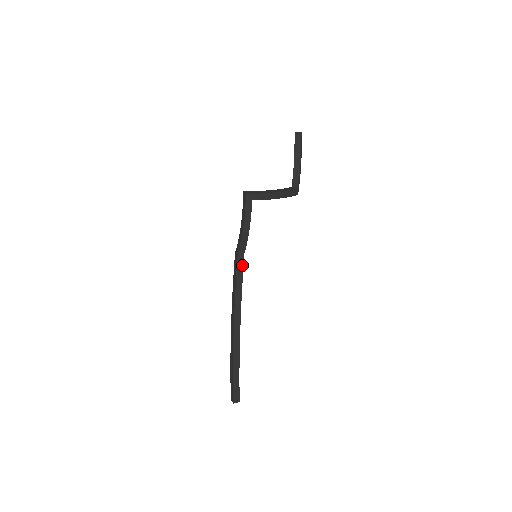
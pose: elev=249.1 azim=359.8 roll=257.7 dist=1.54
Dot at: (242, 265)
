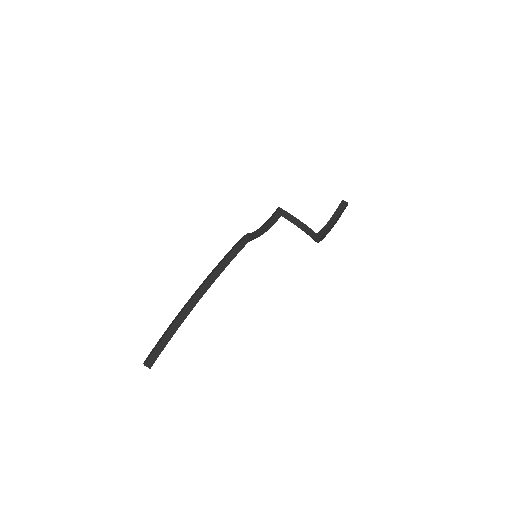
Dot at: (242, 246)
